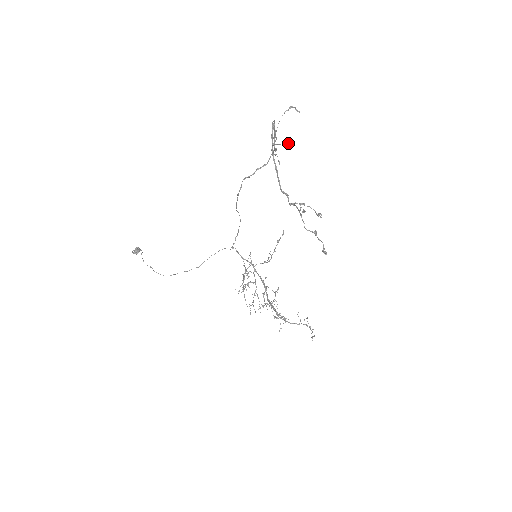
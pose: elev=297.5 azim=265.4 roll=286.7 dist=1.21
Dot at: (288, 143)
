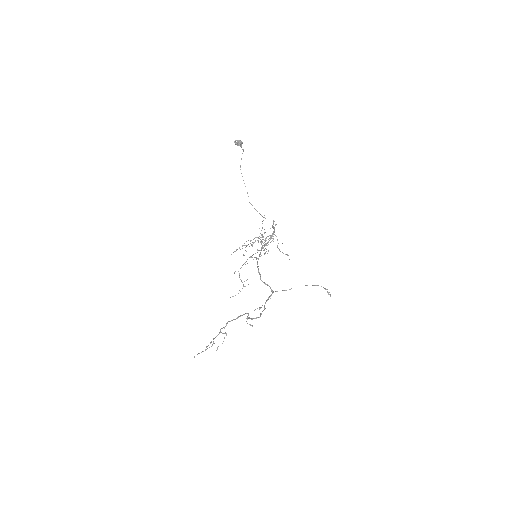
Dot at: occluded
